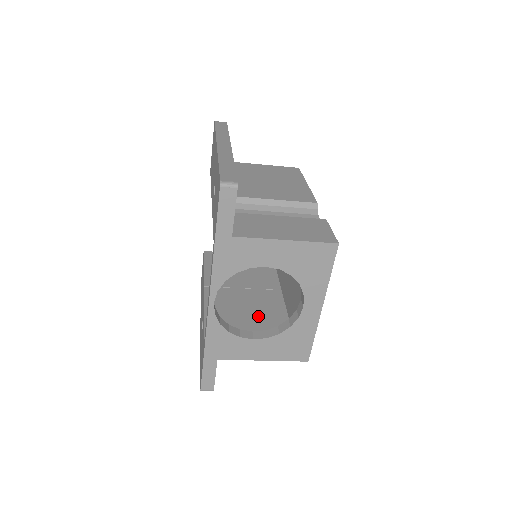
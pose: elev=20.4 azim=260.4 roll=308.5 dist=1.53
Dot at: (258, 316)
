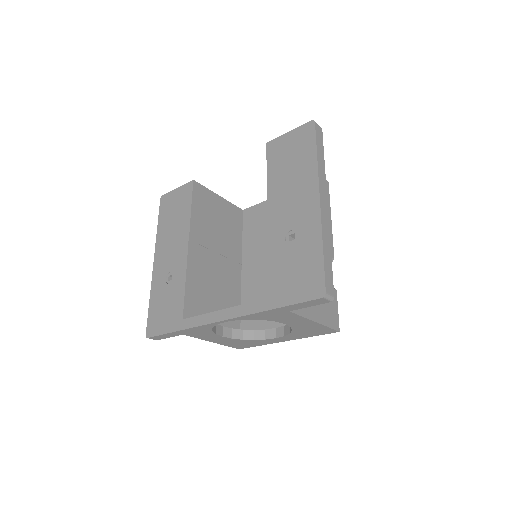
Dot at: (222, 296)
